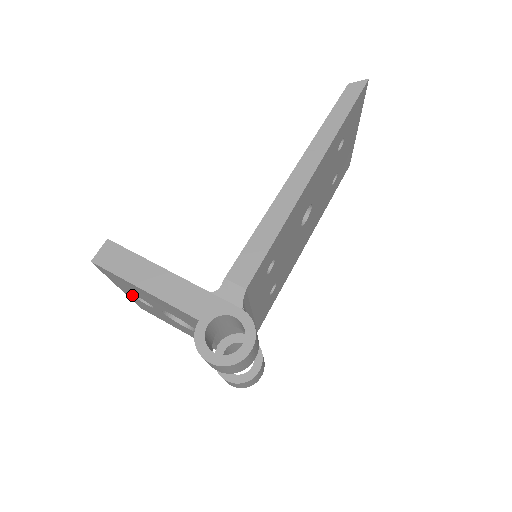
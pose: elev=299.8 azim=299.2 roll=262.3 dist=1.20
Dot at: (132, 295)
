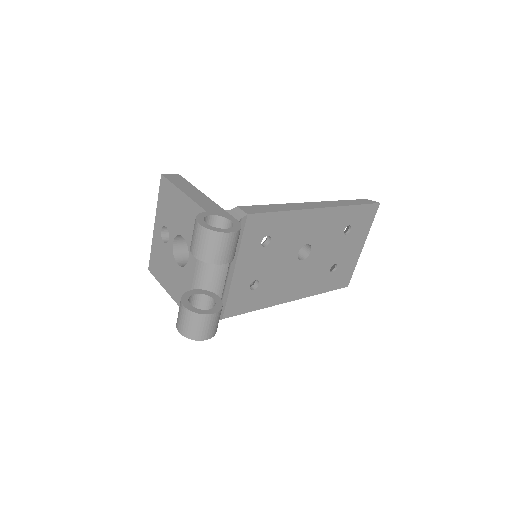
Dot at: (160, 230)
